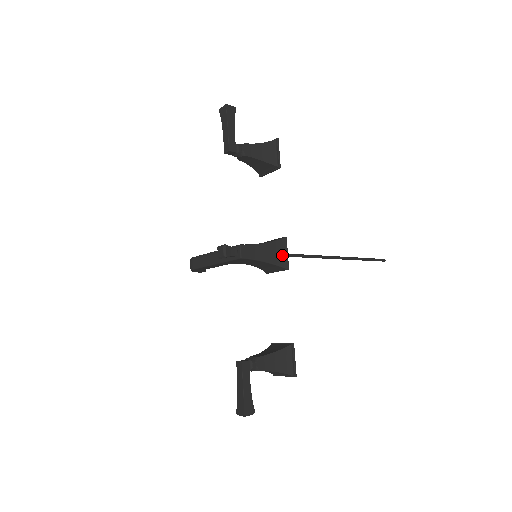
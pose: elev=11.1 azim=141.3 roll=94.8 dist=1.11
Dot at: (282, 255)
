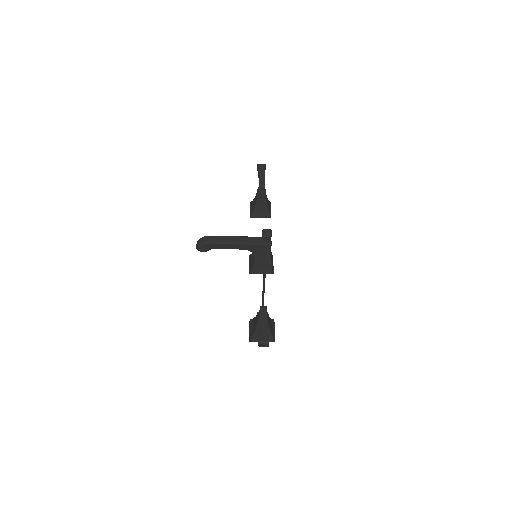
Dot at: (272, 263)
